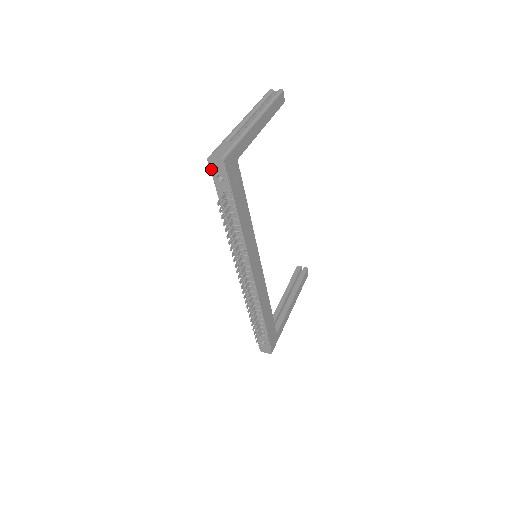
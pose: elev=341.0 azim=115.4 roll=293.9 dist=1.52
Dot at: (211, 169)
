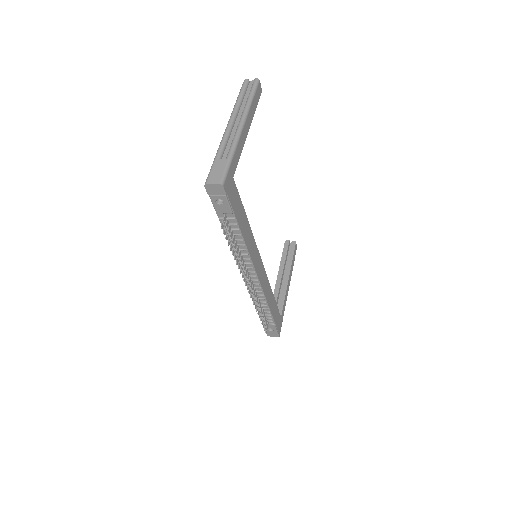
Dot at: (209, 194)
